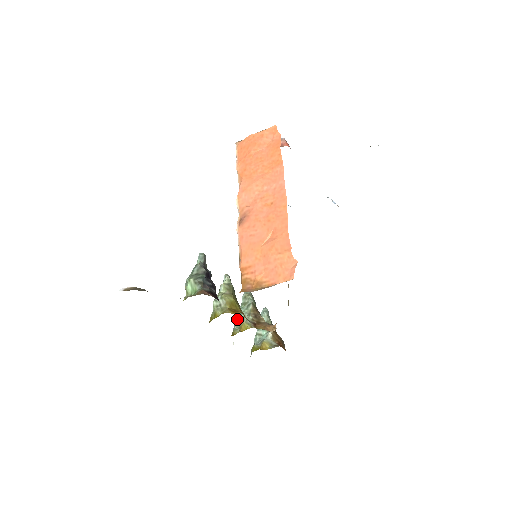
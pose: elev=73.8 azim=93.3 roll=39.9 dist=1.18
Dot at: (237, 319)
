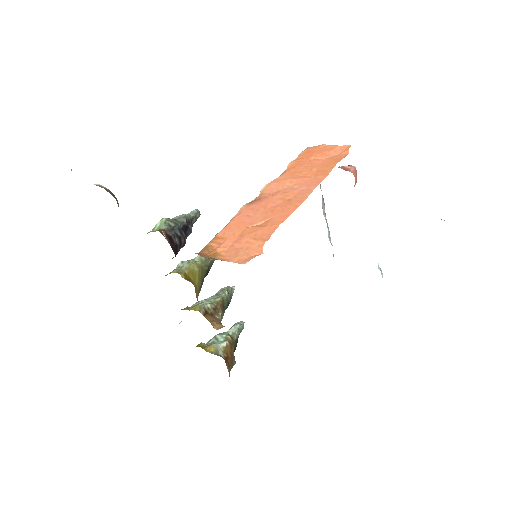
Dot at: (198, 301)
